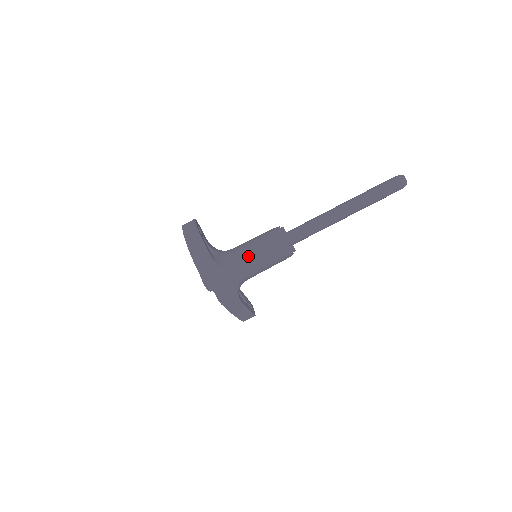
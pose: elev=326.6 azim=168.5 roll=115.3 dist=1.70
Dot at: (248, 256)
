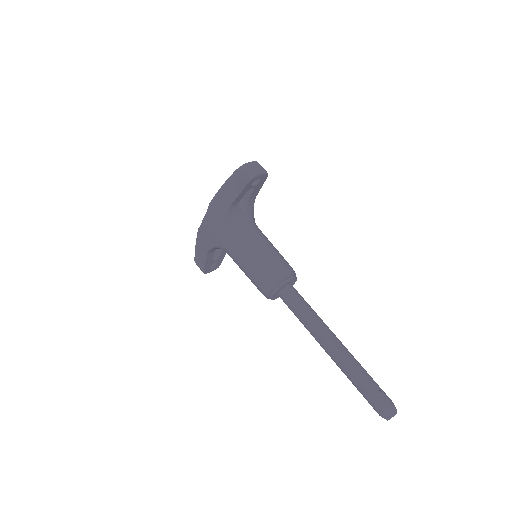
Dot at: (248, 247)
